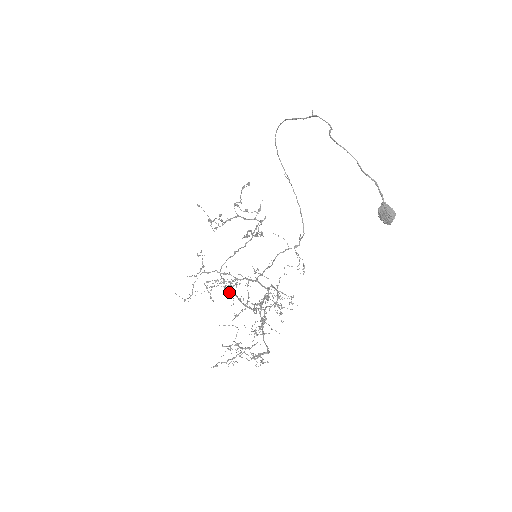
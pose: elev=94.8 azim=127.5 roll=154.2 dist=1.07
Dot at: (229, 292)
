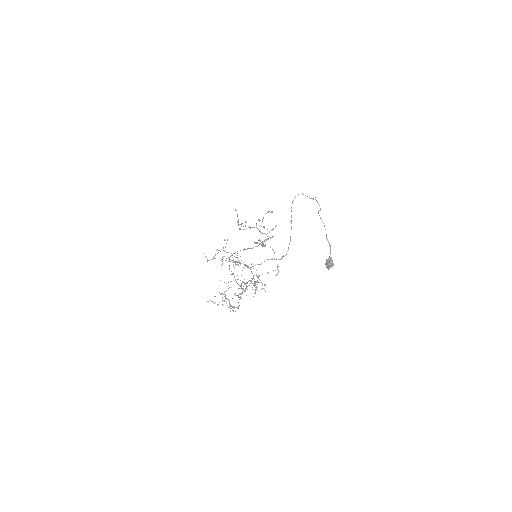
Dot at: occluded
